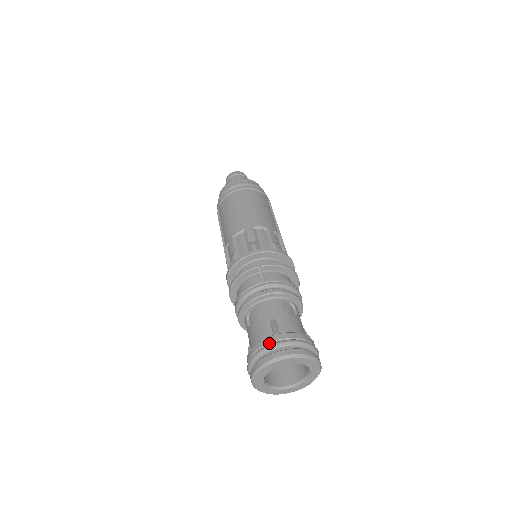
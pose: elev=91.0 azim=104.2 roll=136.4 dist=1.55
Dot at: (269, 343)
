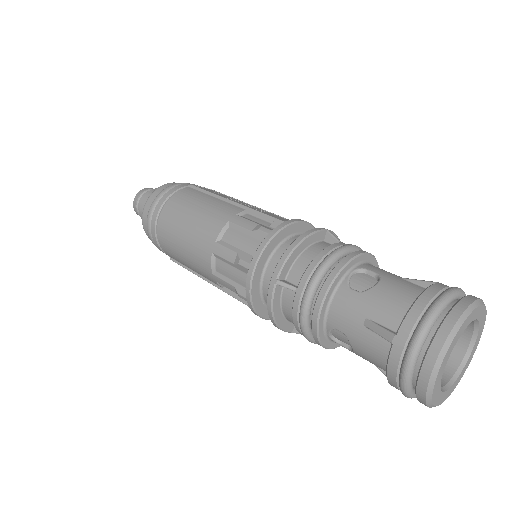
Dot at: (400, 359)
